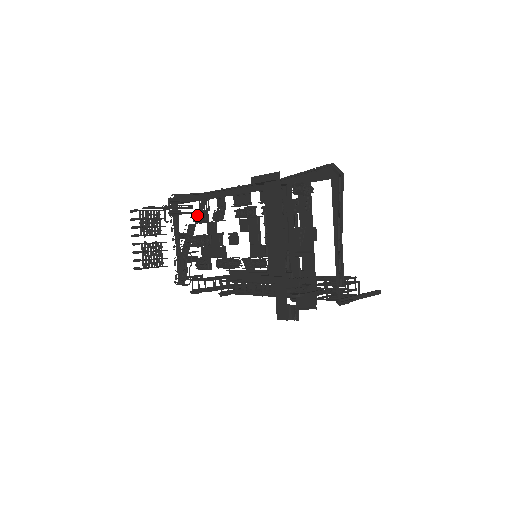
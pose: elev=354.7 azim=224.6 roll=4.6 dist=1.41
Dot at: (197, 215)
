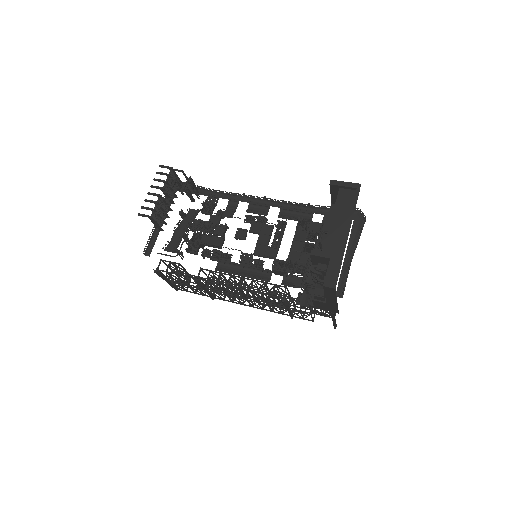
Dot at: (207, 204)
